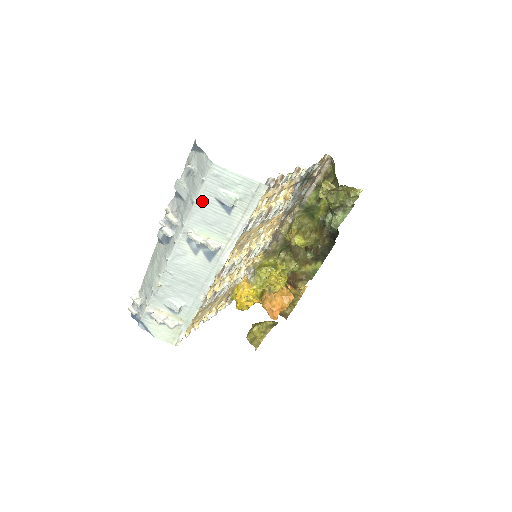
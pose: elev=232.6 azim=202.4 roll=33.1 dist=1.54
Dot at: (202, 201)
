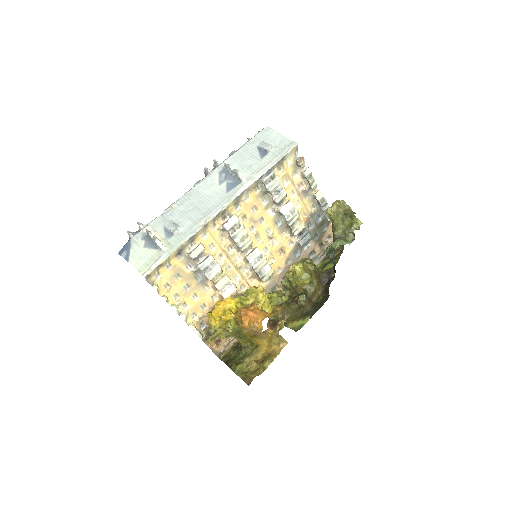
Dot at: (247, 147)
